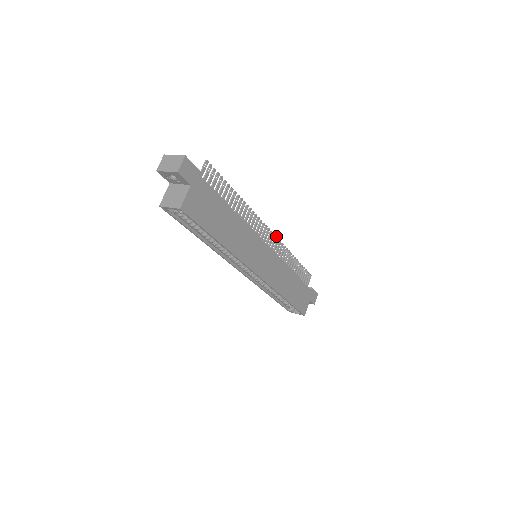
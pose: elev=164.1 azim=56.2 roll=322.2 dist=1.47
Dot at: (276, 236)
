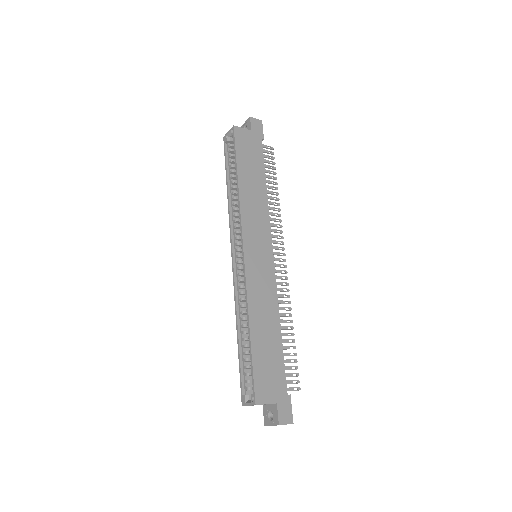
Dot at: (287, 272)
